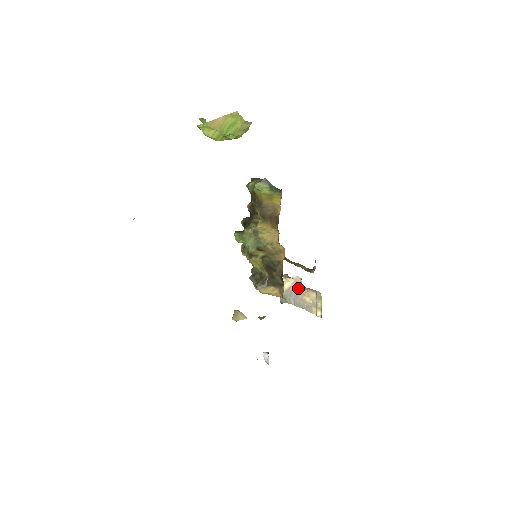
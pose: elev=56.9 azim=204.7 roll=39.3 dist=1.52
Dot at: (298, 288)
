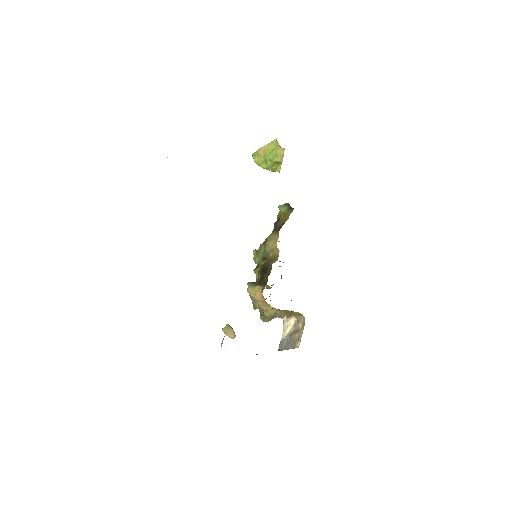
Dot at: (295, 330)
